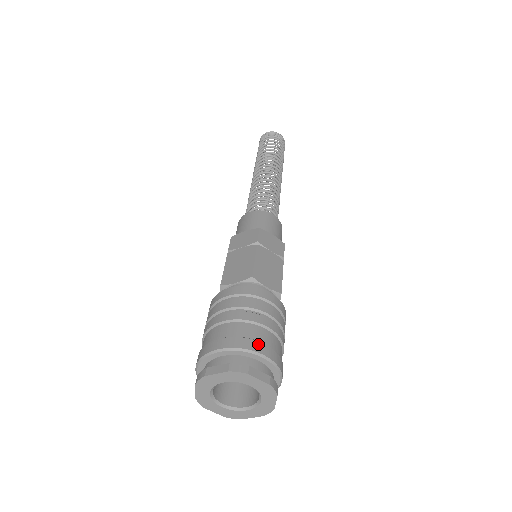
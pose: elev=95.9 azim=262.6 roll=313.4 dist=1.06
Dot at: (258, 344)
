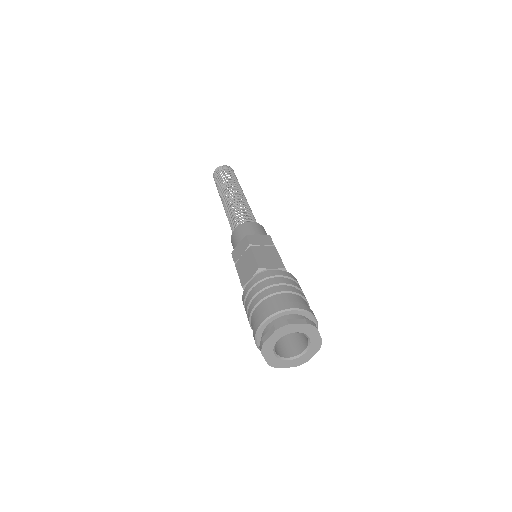
Dot at: (285, 304)
